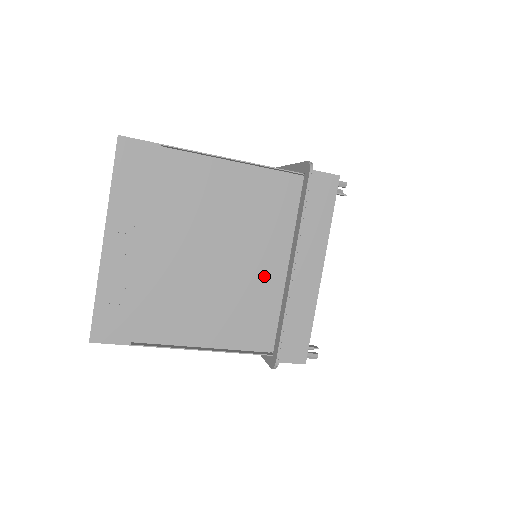
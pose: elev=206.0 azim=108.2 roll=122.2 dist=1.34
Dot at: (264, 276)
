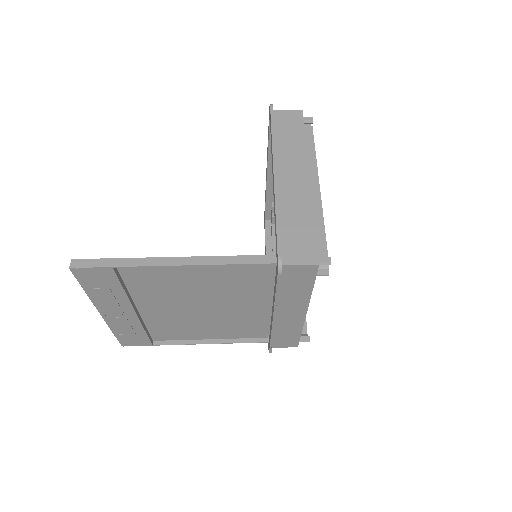
Dot at: (251, 311)
